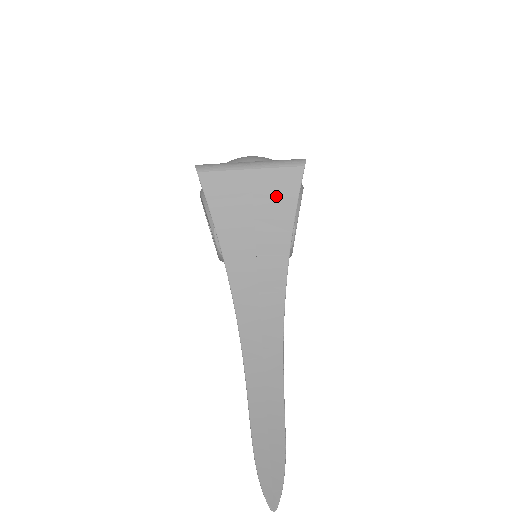
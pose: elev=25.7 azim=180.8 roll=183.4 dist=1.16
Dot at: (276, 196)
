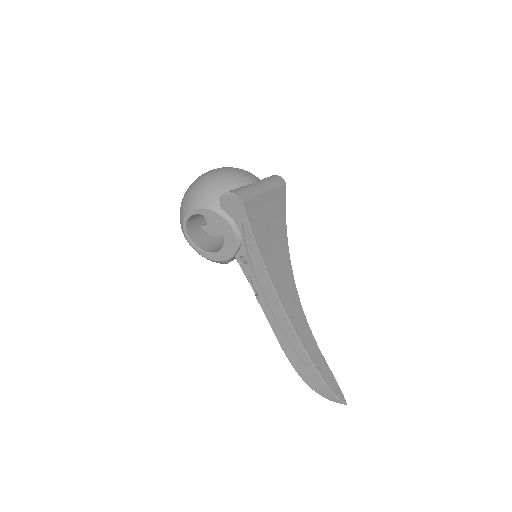
Dot at: (278, 212)
